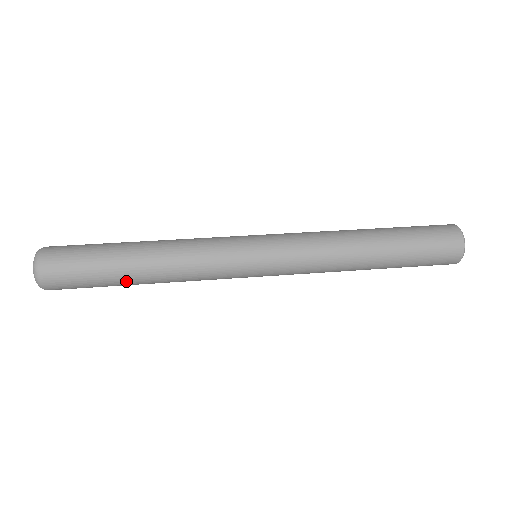
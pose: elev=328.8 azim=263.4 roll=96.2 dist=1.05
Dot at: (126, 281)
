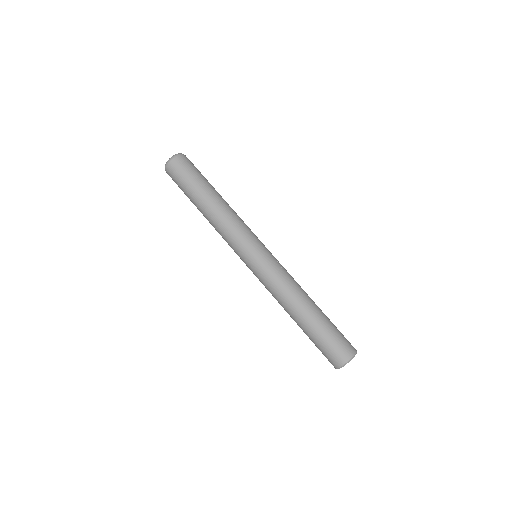
Dot at: occluded
